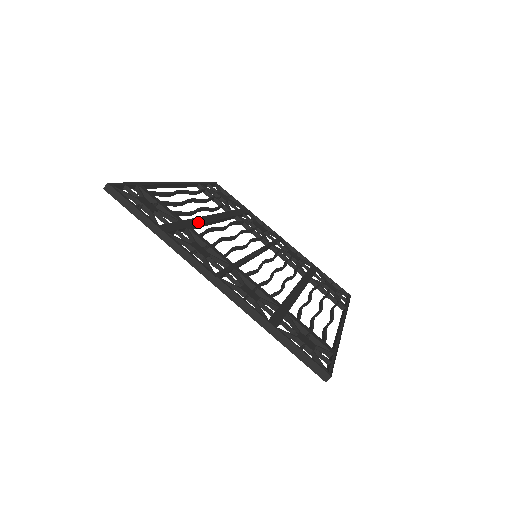
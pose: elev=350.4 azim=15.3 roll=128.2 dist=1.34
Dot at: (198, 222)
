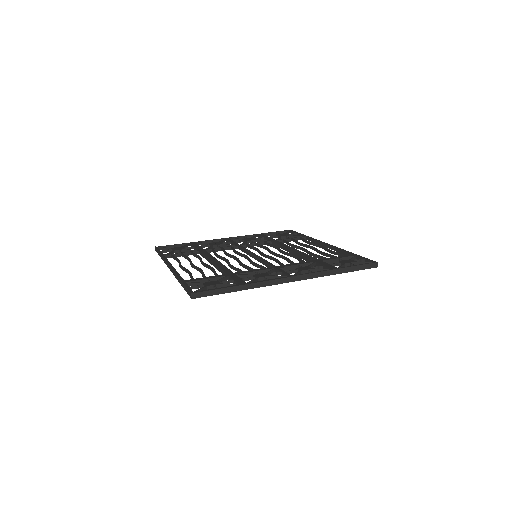
Dot at: (225, 268)
